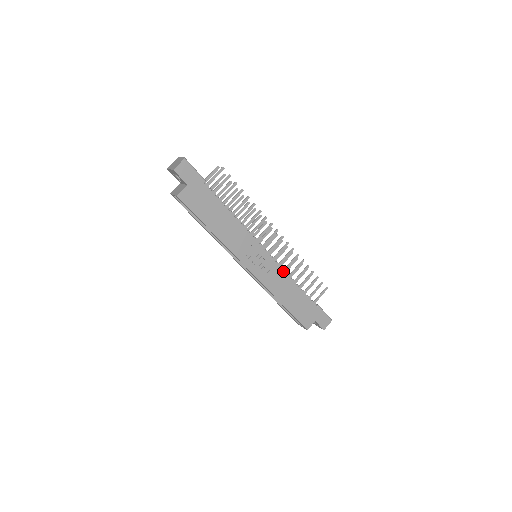
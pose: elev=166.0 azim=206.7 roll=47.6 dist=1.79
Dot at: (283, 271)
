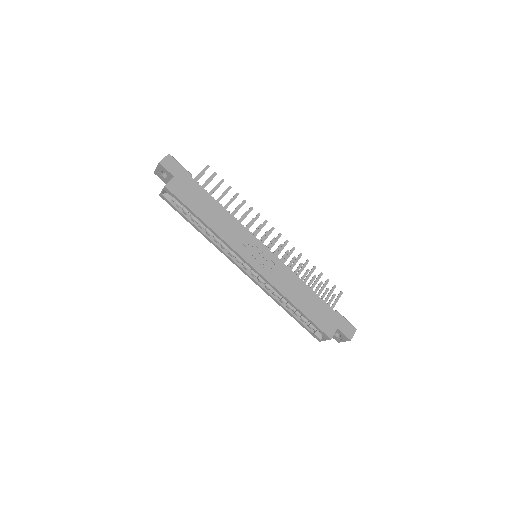
Dot at: (288, 268)
